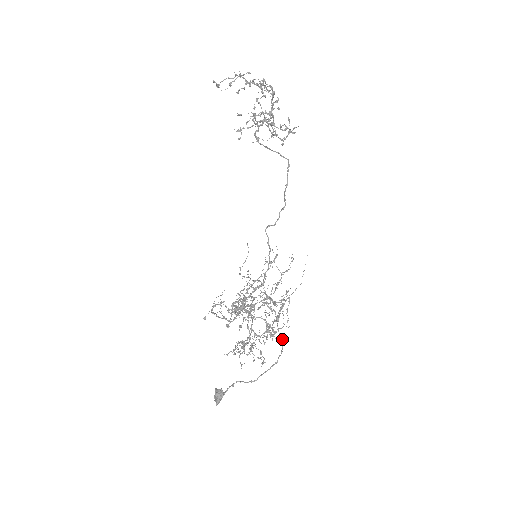
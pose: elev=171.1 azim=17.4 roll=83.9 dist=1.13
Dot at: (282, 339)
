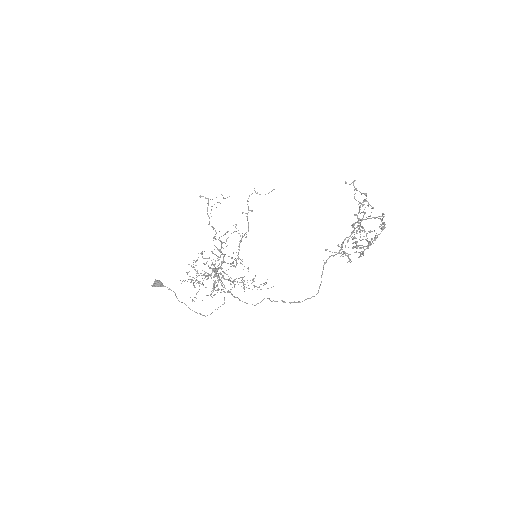
Dot at: (211, 313)
